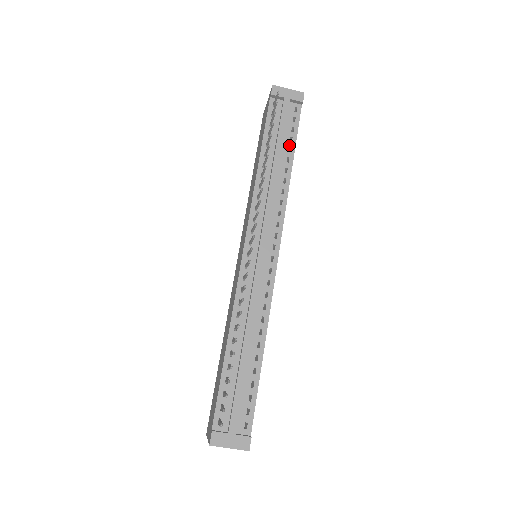
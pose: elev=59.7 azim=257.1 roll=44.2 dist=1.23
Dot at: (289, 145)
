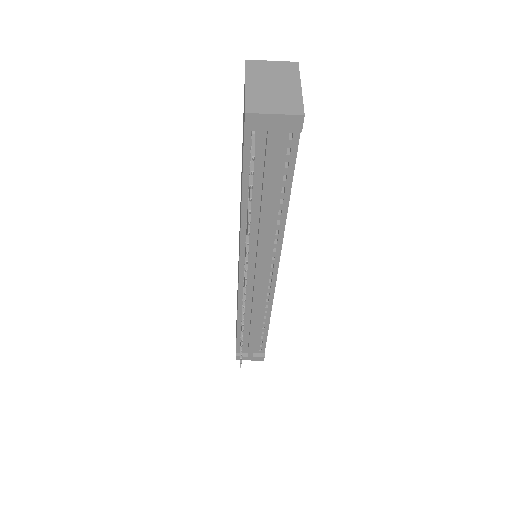
Dot at: (282, 185)
